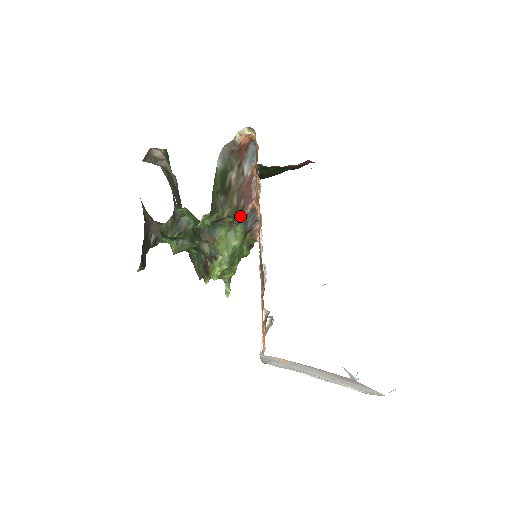
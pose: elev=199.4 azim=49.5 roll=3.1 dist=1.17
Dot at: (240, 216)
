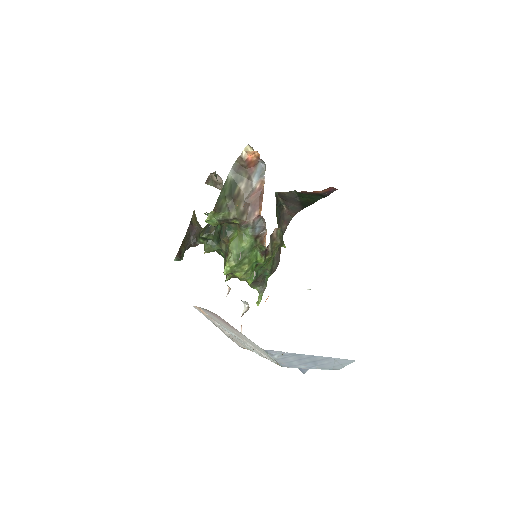
Dot at: (247, 220)
